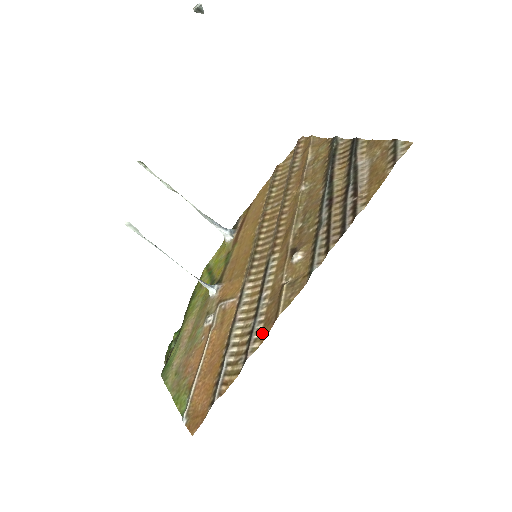
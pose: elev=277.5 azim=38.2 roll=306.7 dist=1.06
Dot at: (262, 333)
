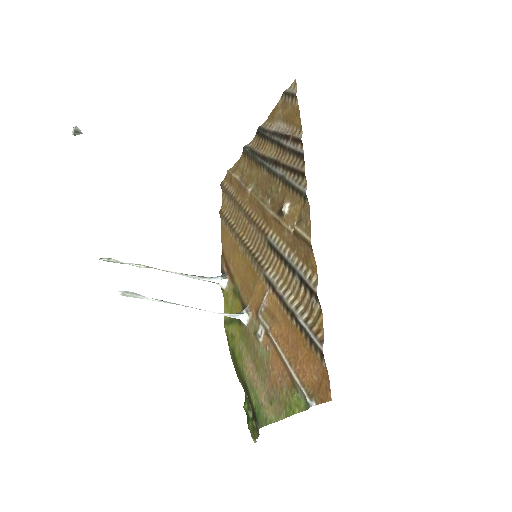
Dot at: (310, 269)
